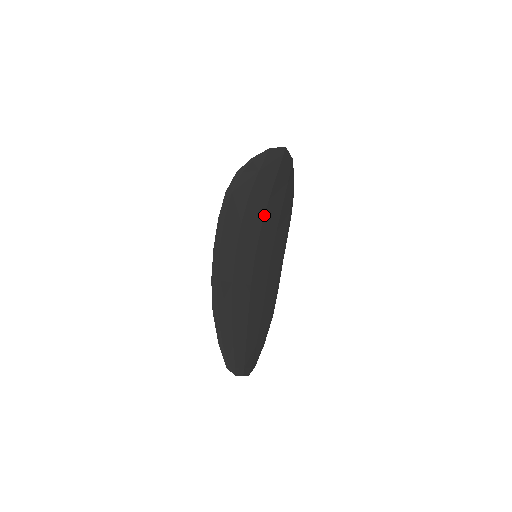
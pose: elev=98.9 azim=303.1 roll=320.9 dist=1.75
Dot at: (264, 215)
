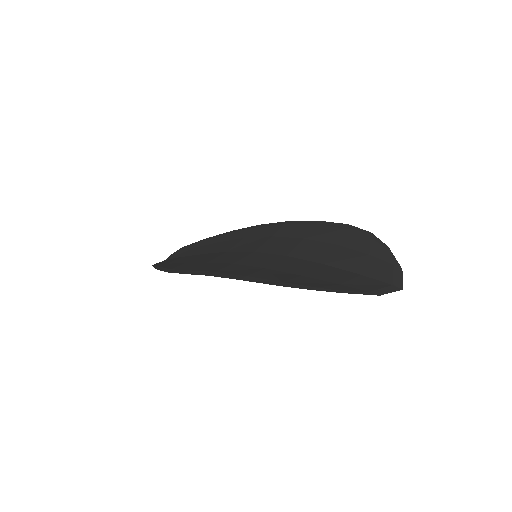
Dot at: occluded
